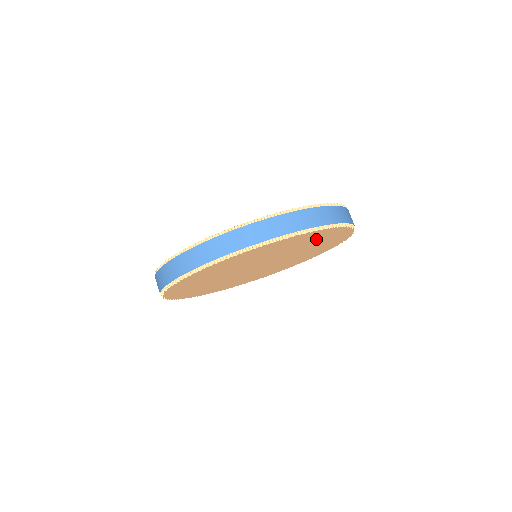
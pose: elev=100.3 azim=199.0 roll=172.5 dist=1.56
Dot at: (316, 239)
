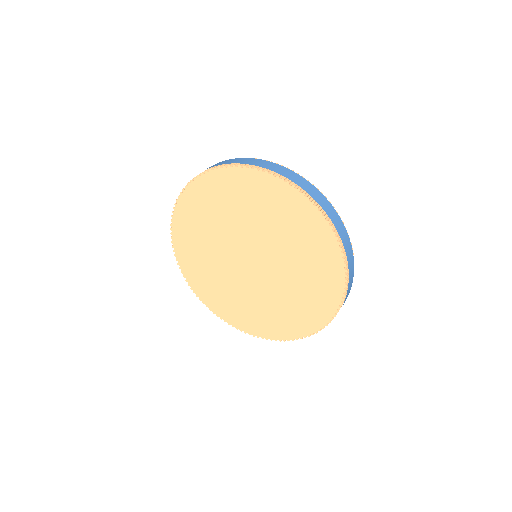
Dot at: (251, 197)
